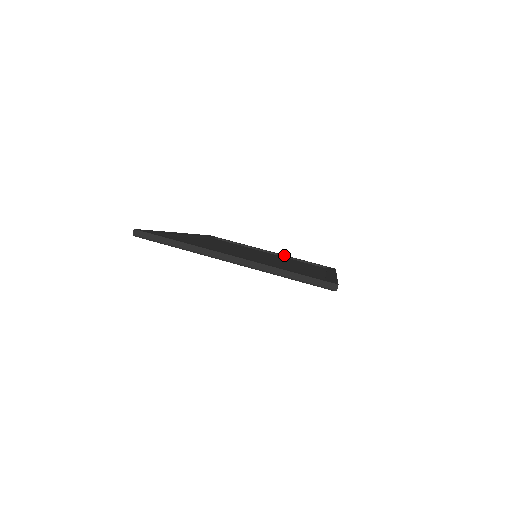
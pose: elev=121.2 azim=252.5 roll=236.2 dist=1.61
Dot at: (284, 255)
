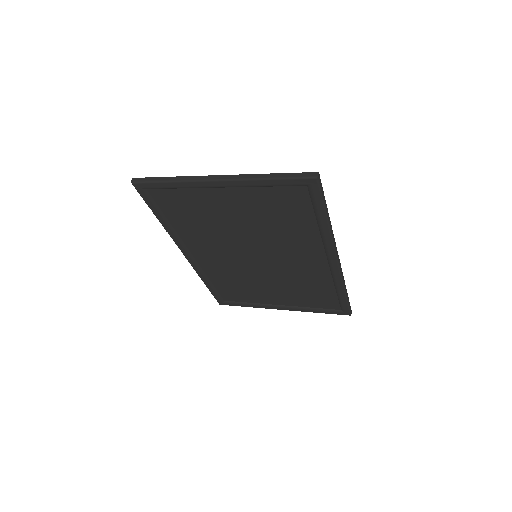
Dot at: occluded
